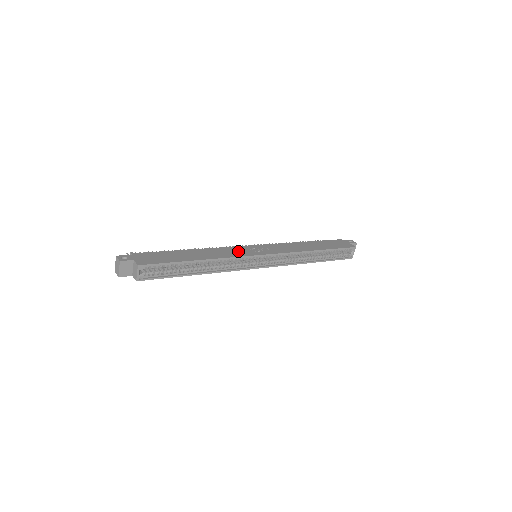
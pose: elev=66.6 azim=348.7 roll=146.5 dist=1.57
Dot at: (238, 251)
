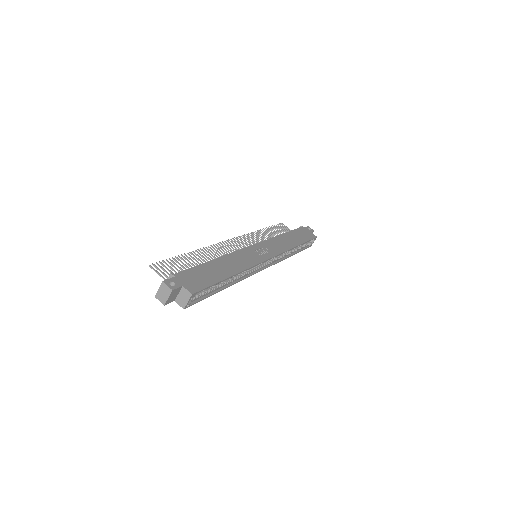
Dot at: (250, 256)
